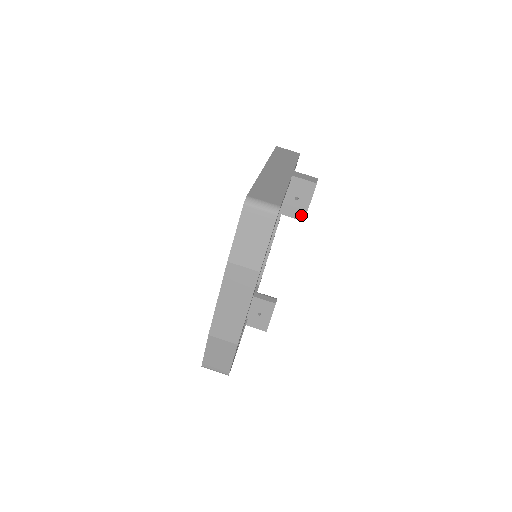
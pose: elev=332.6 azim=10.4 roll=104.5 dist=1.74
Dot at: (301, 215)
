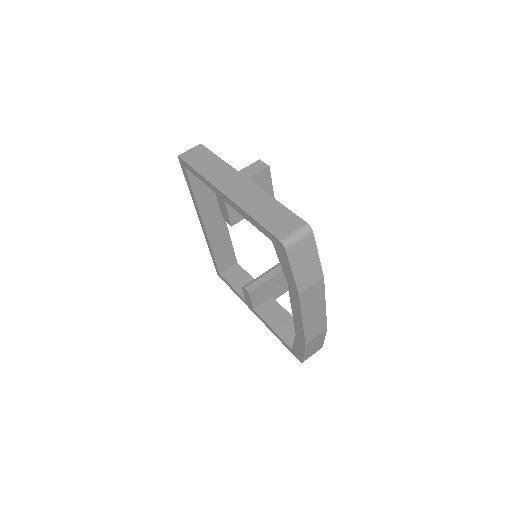
Dot at: occluded
